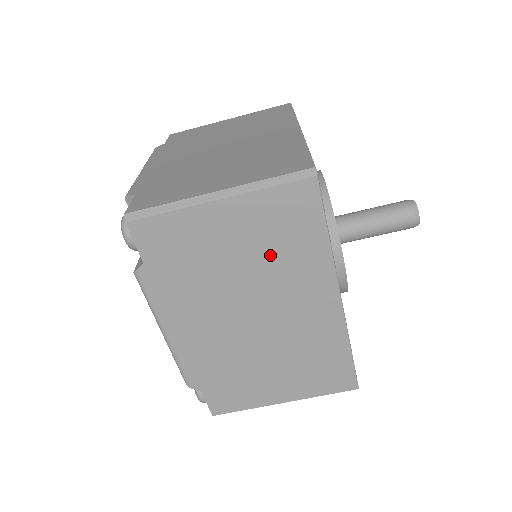
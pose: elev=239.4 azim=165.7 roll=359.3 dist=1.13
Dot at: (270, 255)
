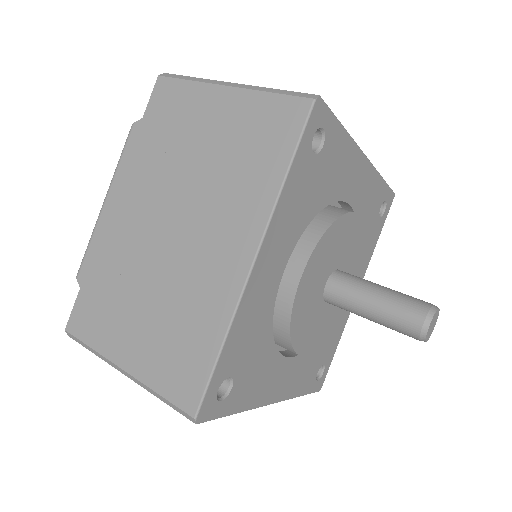
Dot at: occluded
